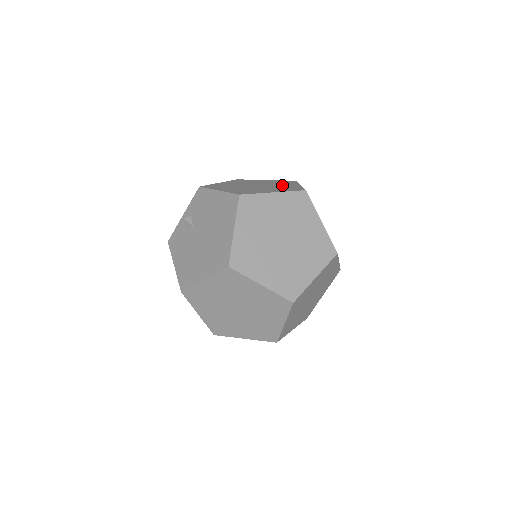
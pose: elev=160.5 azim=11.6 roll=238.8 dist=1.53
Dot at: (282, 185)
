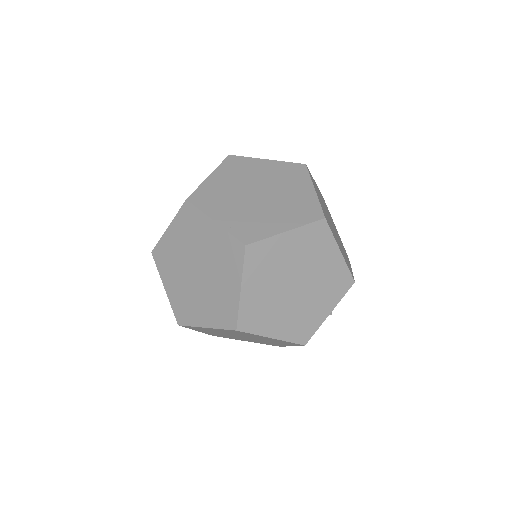
Dot at: occluded
